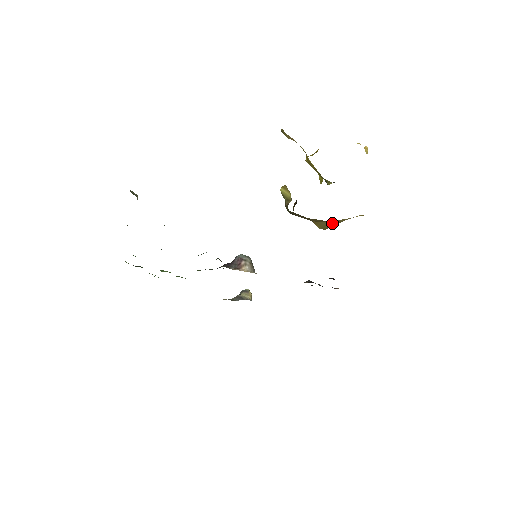
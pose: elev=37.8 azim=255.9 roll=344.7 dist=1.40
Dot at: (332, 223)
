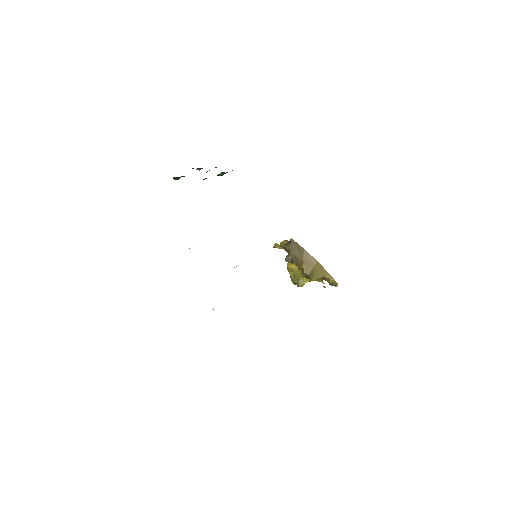
Dot at: (315, 271)
